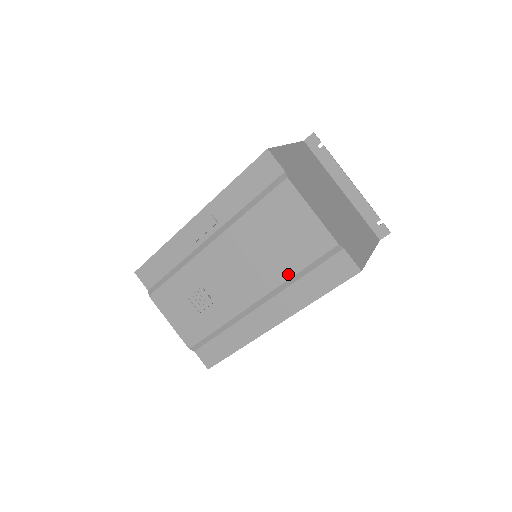
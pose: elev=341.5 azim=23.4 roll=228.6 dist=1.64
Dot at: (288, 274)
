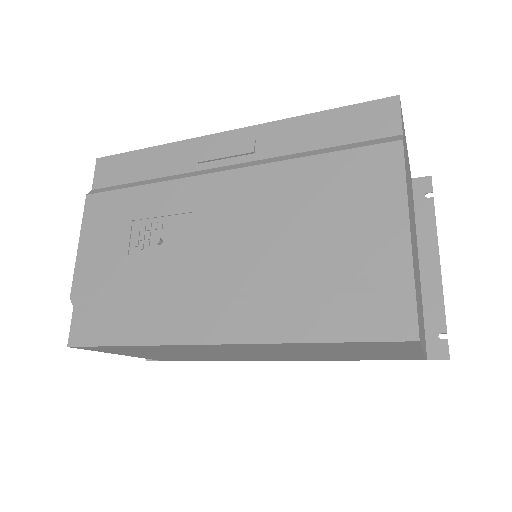
Dot at: (299, 274)
